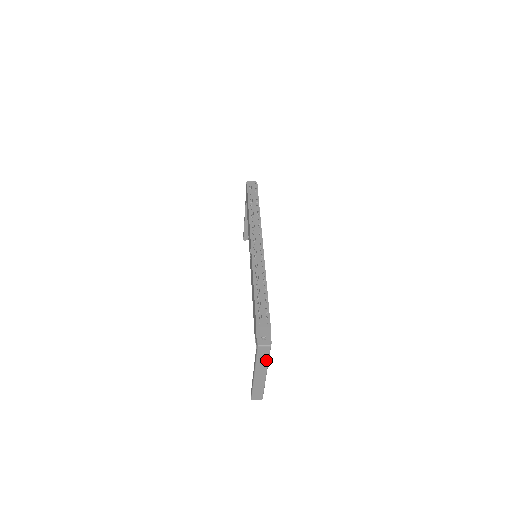
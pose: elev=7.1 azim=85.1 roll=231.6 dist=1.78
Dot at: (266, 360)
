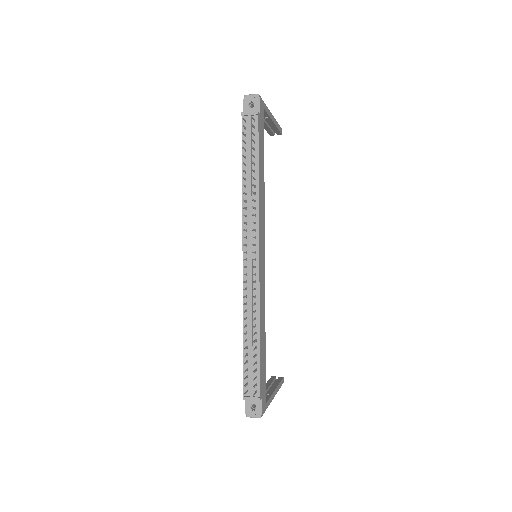
Dot at: occluded
